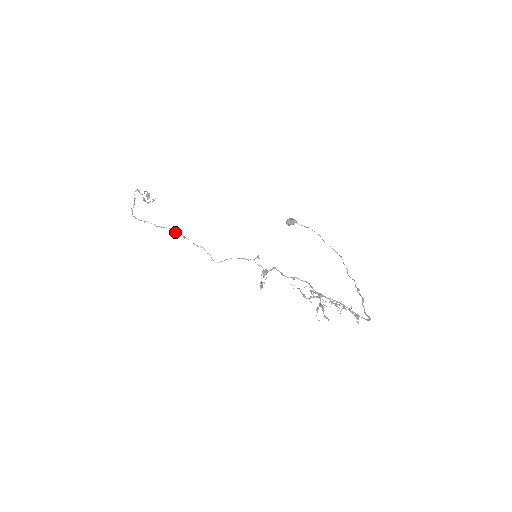
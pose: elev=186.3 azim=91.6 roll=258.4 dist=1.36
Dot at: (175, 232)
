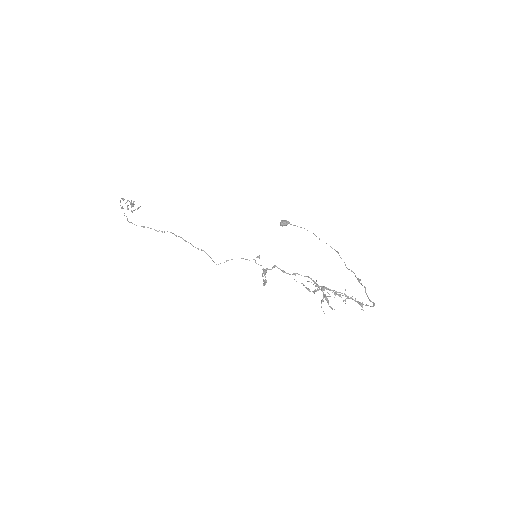
Dot at: (176, 236)
